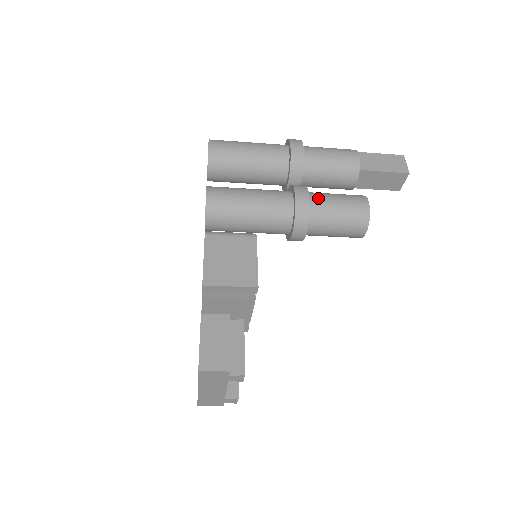
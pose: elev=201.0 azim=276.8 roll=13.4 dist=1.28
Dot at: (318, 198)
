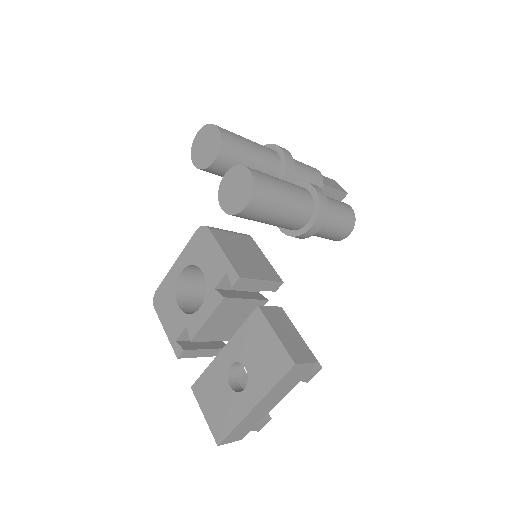
Dot at: occluded
